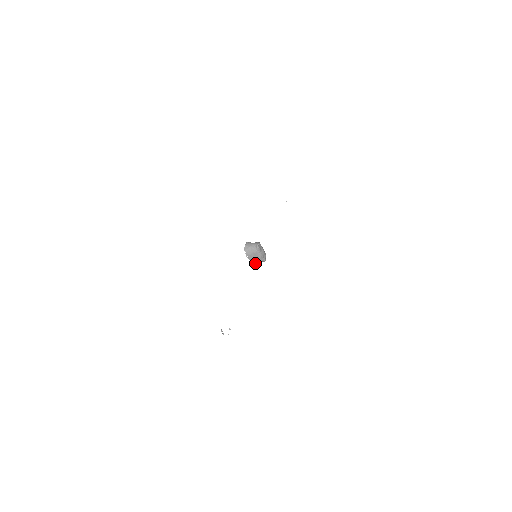
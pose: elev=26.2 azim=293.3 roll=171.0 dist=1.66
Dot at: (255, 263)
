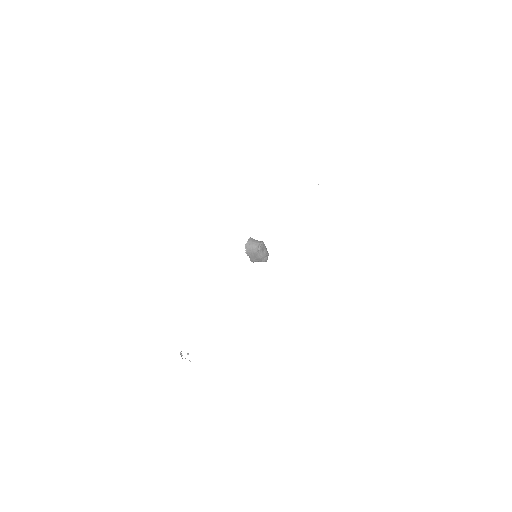
Dot at: (255, 261)
